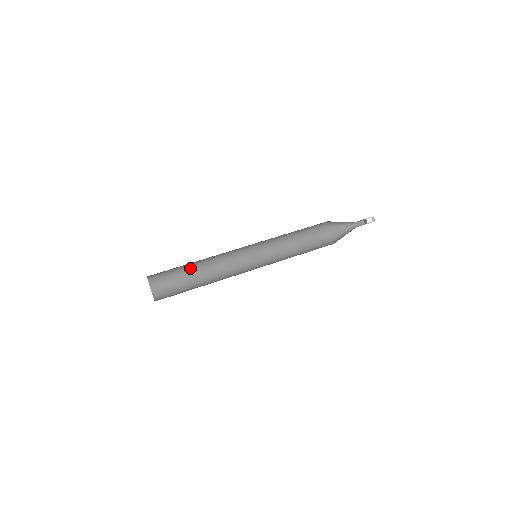
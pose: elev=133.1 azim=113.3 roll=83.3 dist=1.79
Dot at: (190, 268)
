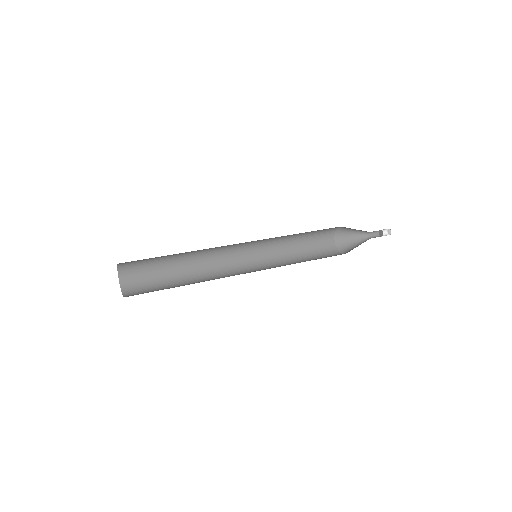
Dot at: (173, 267)
